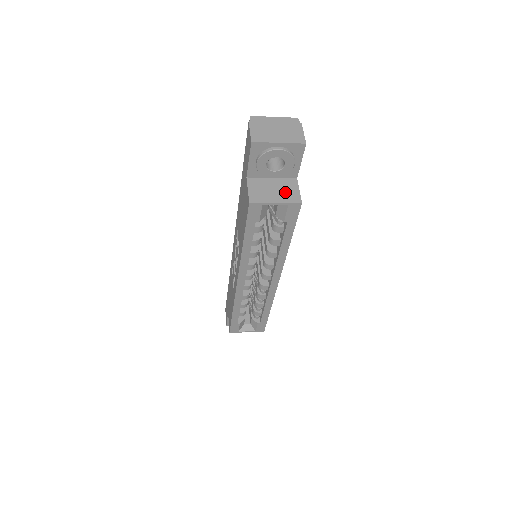
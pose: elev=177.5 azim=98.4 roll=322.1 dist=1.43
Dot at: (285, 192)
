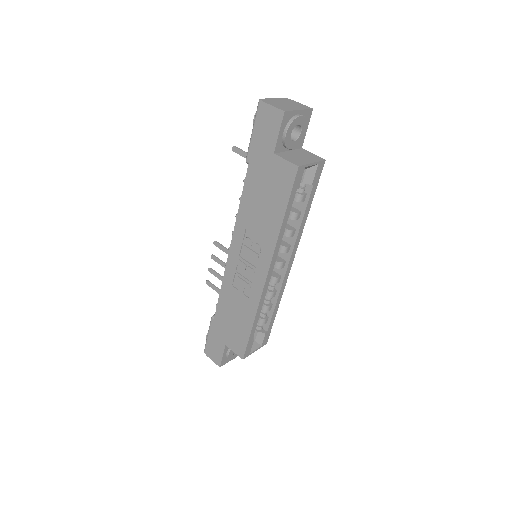
Dot at: (308, 156)
